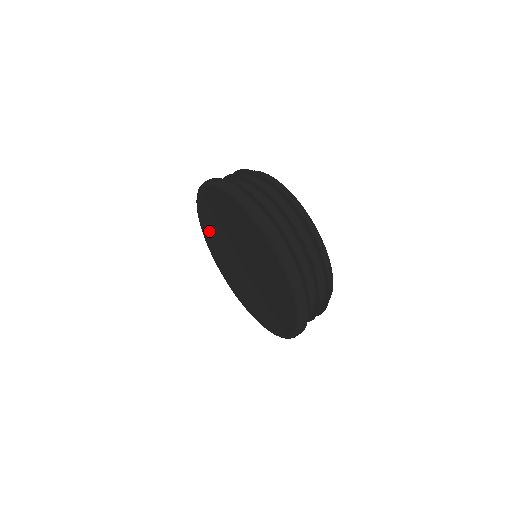
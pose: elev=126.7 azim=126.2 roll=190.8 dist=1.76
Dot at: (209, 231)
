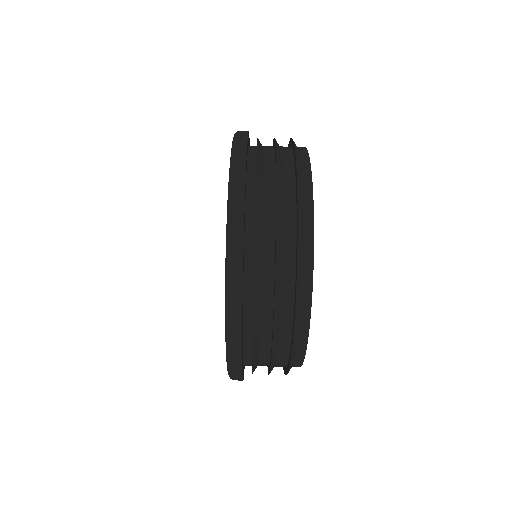
Dot at: occluded
